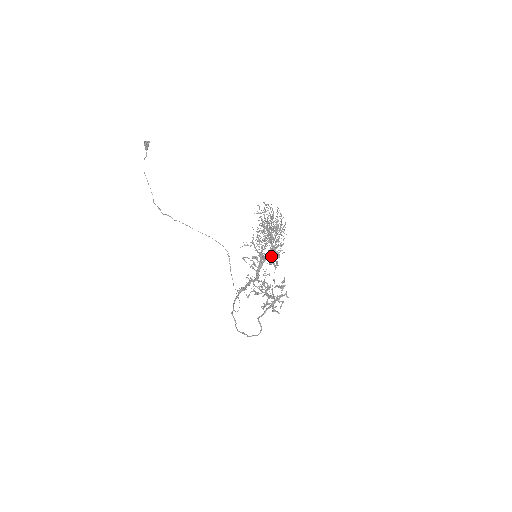
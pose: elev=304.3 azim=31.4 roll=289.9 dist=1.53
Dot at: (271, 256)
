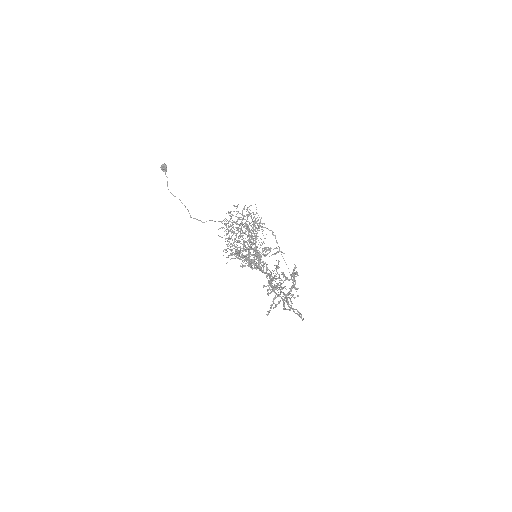
Dot at: (257, 260)
